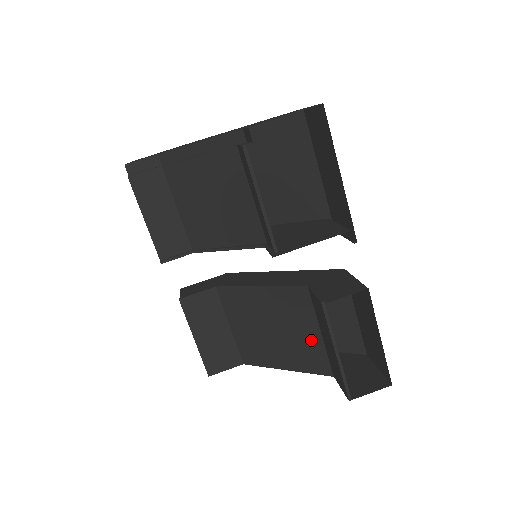
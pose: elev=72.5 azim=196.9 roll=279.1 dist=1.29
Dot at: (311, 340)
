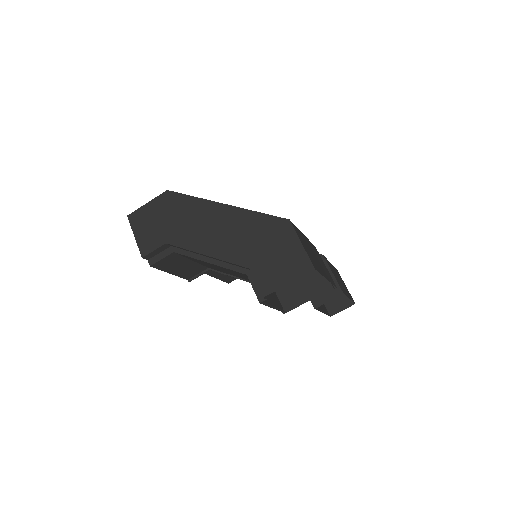
Dot at: occluded
